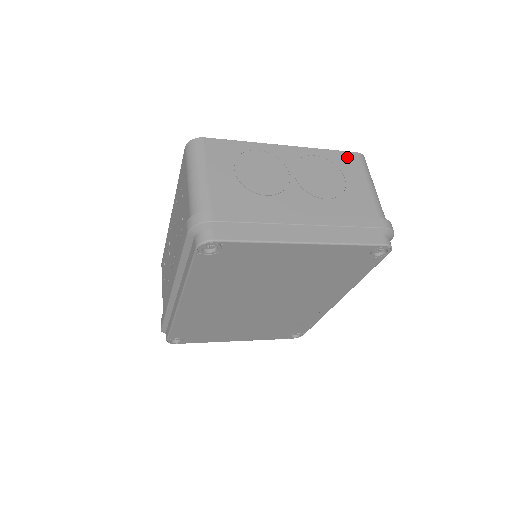
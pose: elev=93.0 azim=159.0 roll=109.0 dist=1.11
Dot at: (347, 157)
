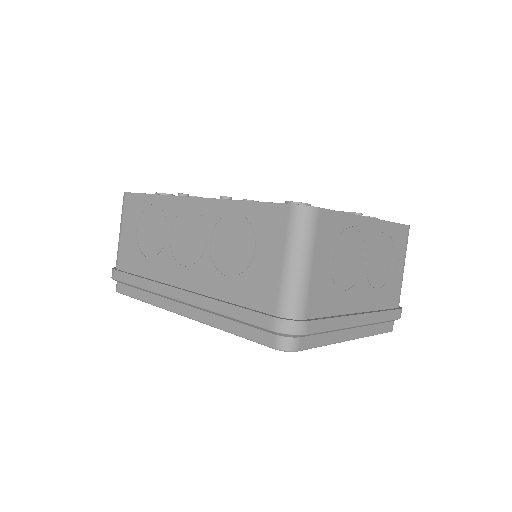
Dot at: (402, 232)
